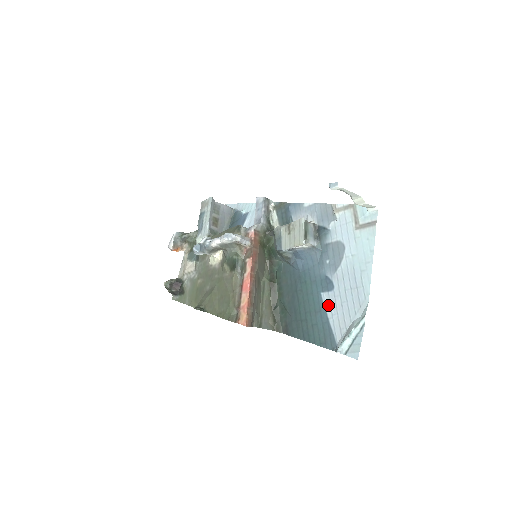
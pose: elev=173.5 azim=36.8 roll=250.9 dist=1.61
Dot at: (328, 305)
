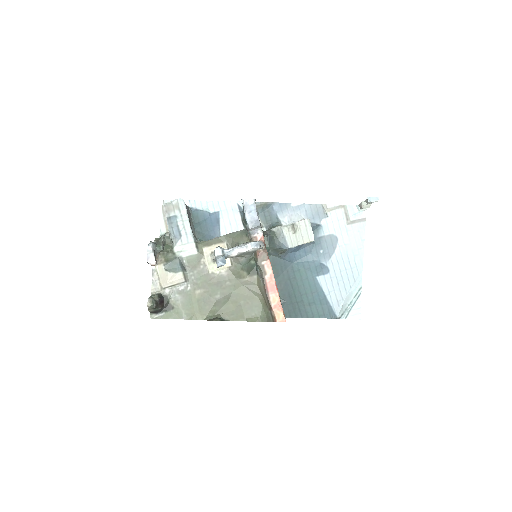
Dot at: (325, 285)
